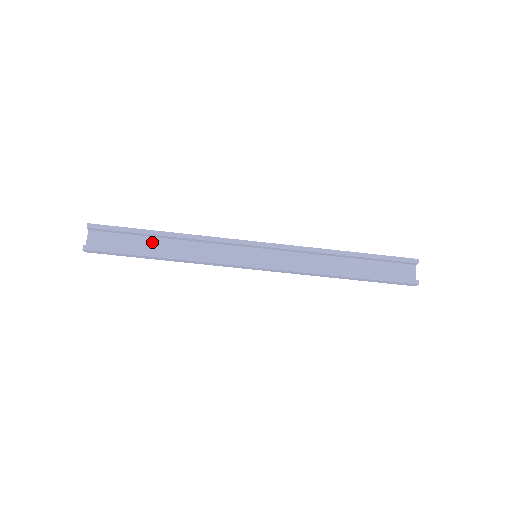
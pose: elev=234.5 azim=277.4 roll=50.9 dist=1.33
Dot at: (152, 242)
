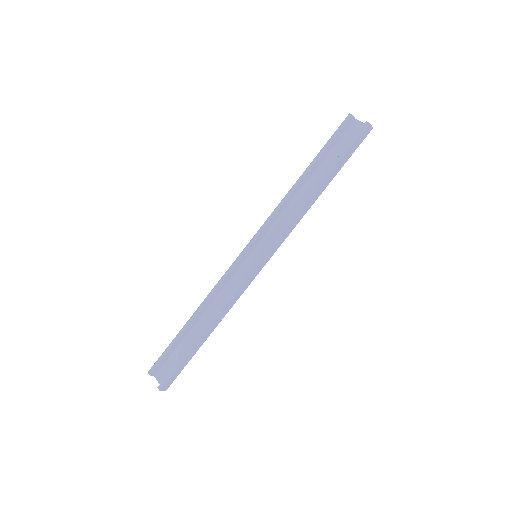
Dot at: (193, 334)
